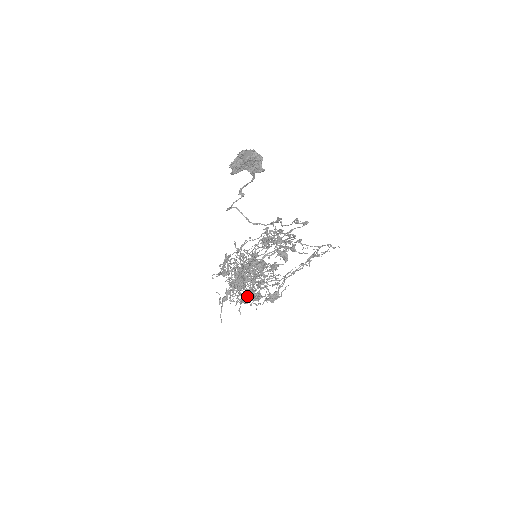
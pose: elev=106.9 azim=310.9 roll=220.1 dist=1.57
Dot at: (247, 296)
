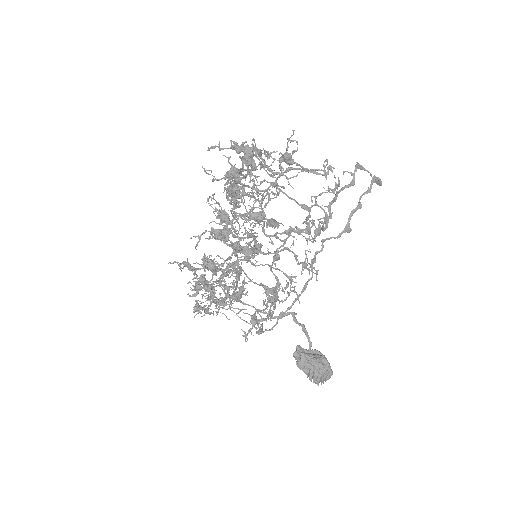
Dot at: occluded
